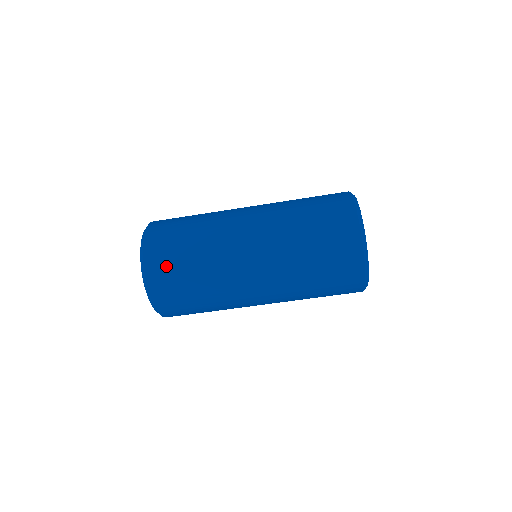
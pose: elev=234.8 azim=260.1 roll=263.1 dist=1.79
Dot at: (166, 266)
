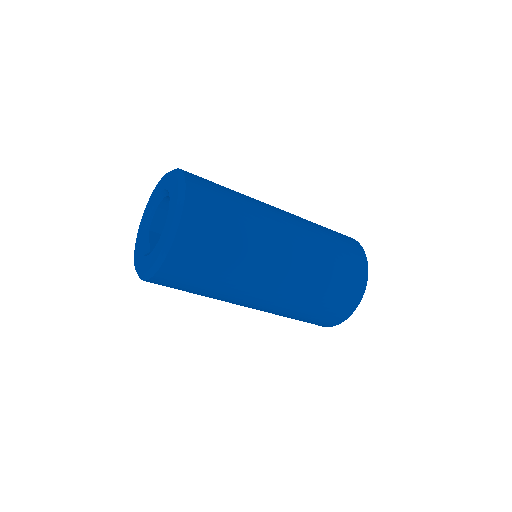
Dot at: (205, 229)
